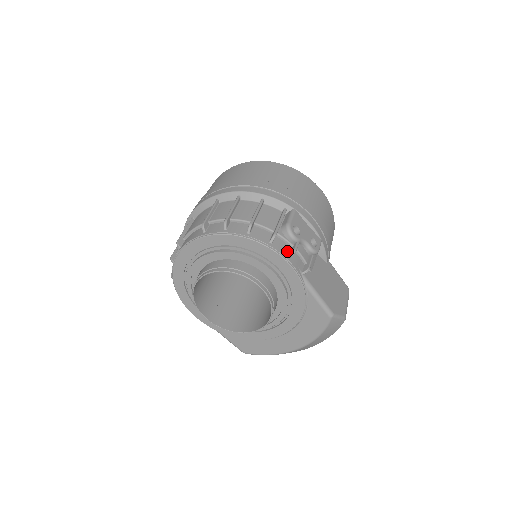
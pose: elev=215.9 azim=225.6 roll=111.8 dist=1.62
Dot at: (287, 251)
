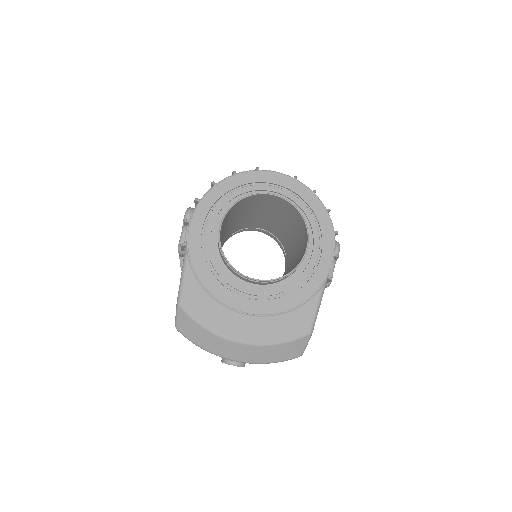
Dot at: occluded
